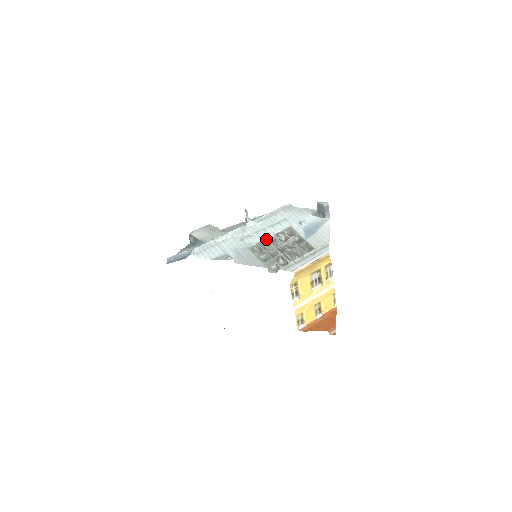
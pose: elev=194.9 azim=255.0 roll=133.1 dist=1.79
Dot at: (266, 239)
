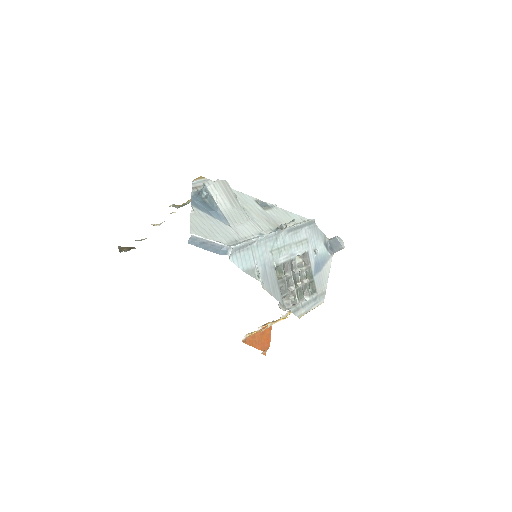
Dot at: (289, 261)
